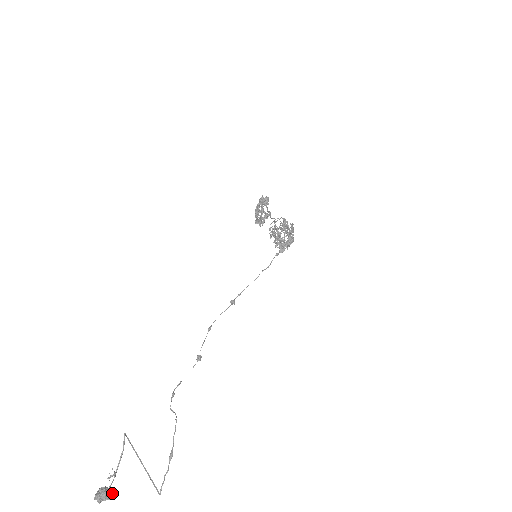
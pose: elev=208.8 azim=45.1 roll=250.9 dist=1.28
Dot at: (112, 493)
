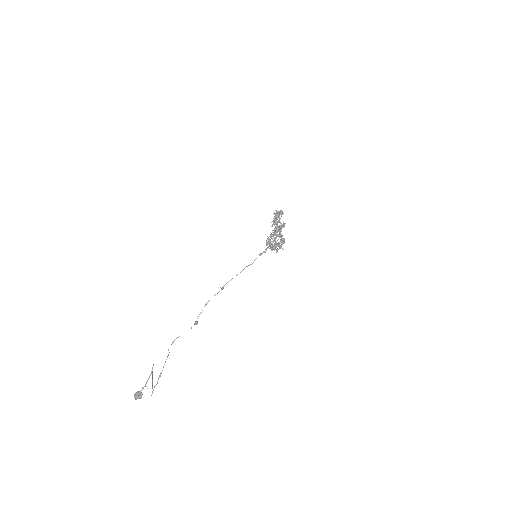
Dot at: (141, 395)
